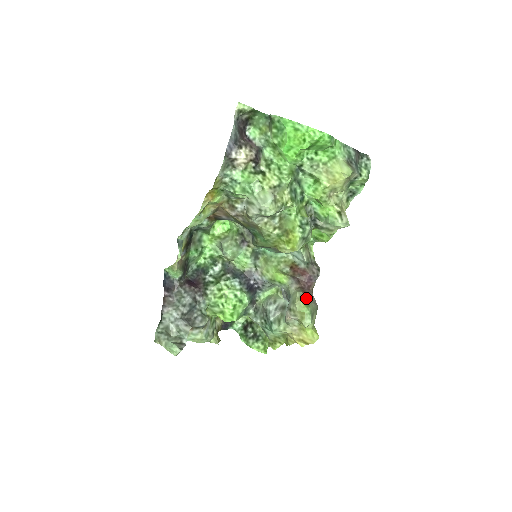
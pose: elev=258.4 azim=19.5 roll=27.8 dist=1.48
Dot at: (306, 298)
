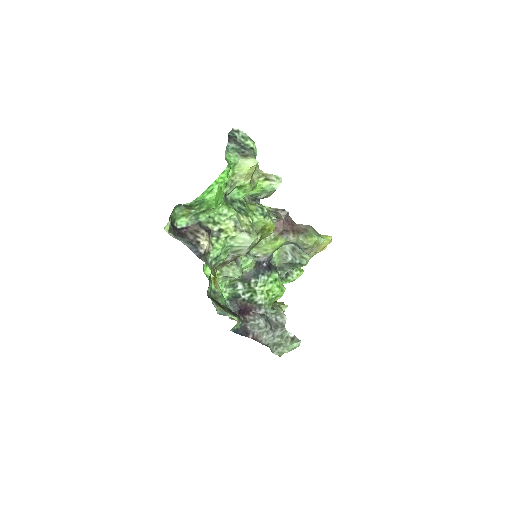
Dot at: (305, 234)
